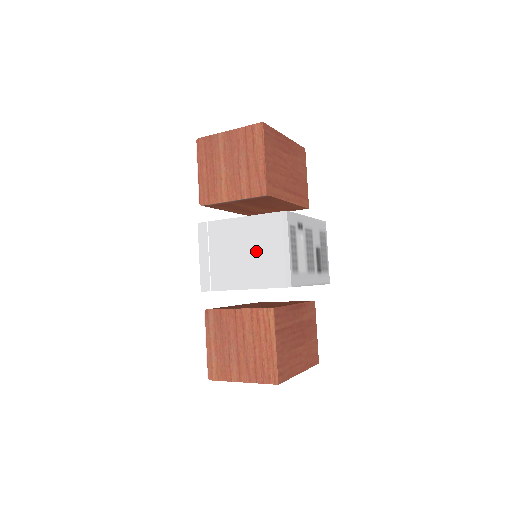
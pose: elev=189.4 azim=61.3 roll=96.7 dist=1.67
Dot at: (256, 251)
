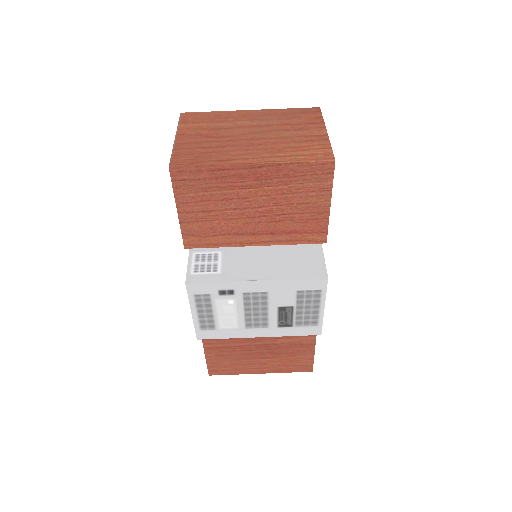
Dot at: occluded
